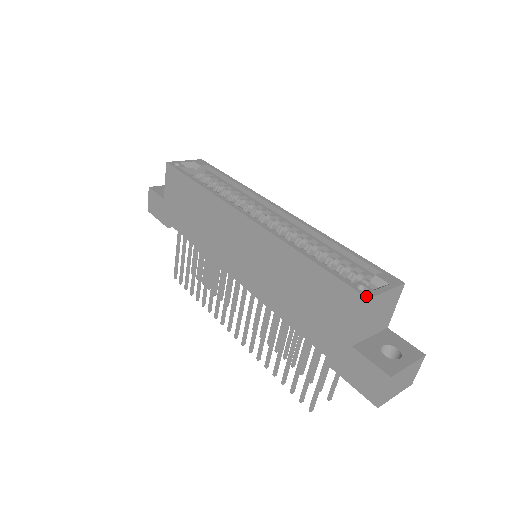
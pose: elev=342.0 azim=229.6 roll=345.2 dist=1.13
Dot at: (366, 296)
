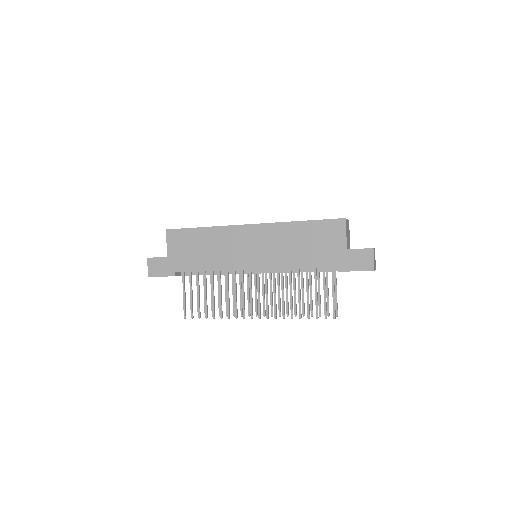
Dot at: (344, 218)
